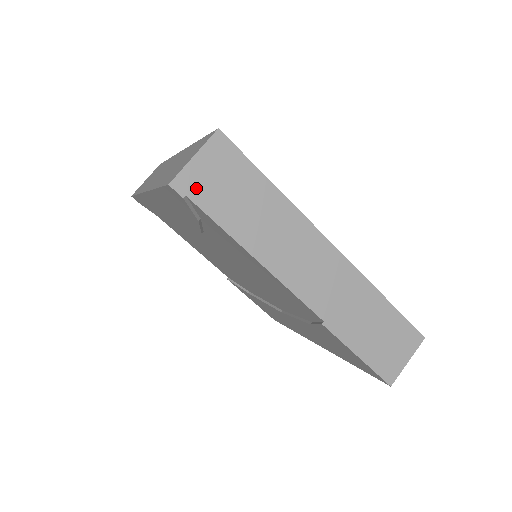
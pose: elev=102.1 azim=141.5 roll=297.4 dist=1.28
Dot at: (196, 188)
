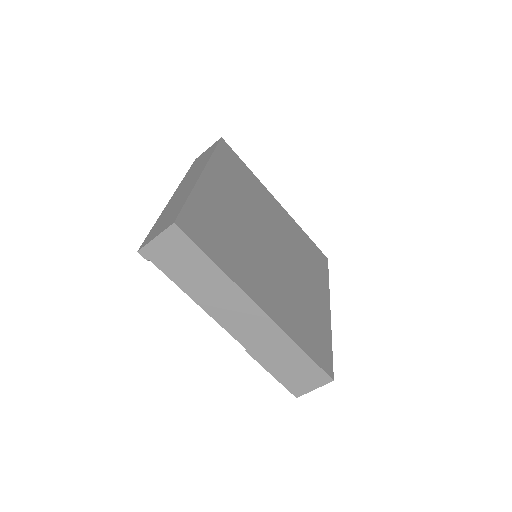
Dot at: (156, 257)
